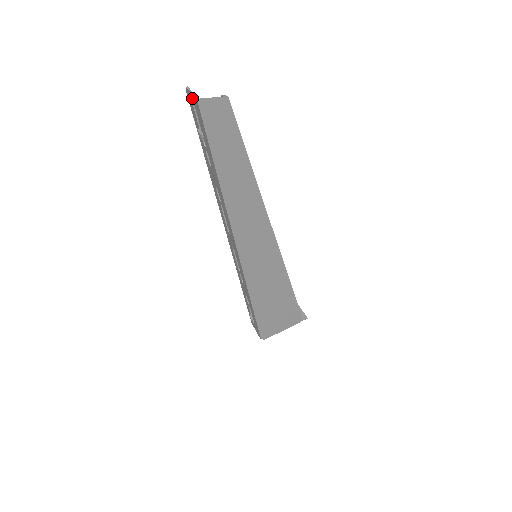
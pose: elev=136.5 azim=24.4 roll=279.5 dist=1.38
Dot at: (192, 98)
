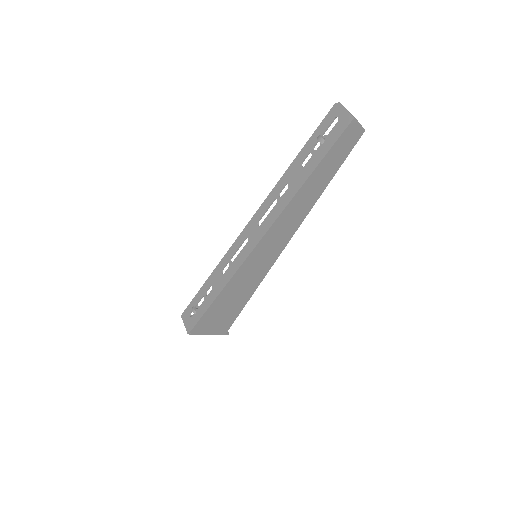
Dot at: (343, 113)
